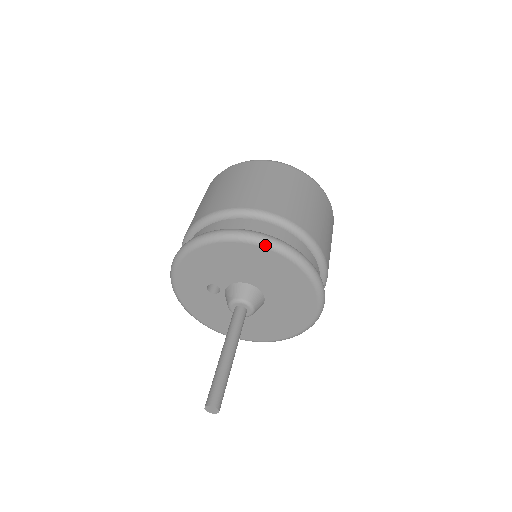
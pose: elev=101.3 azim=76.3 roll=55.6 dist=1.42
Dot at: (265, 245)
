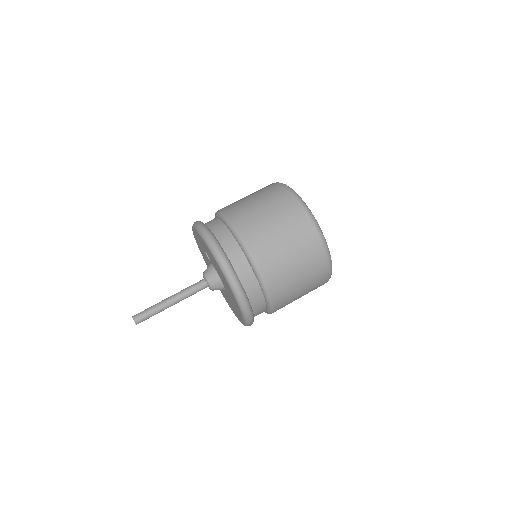
Dot at: (235, 297)
